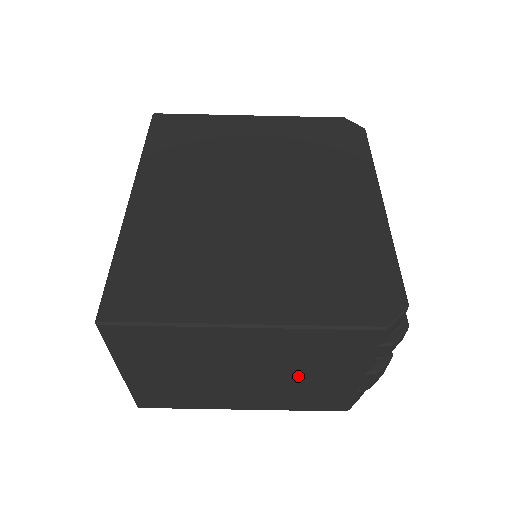
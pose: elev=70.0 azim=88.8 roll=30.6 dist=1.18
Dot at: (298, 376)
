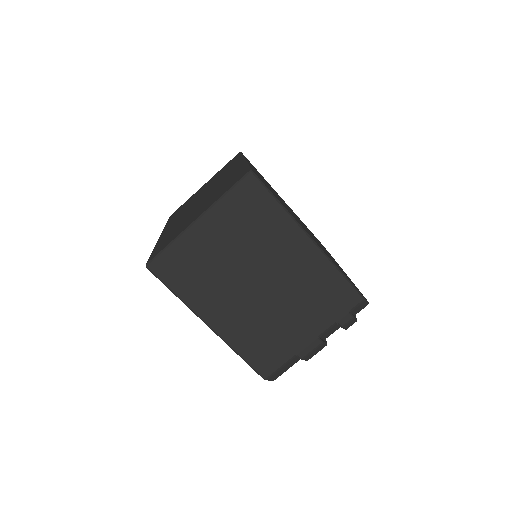
Dot at: (285, 310)
